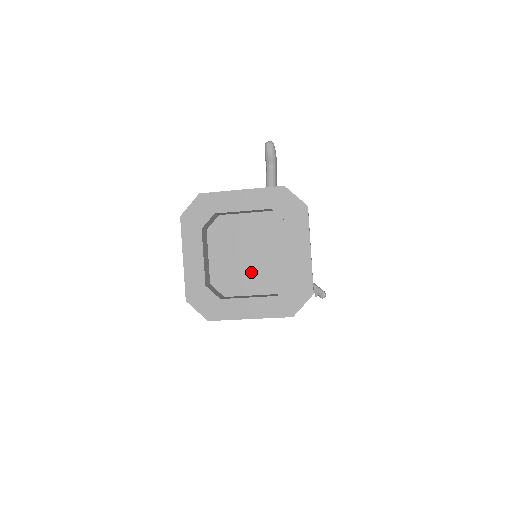
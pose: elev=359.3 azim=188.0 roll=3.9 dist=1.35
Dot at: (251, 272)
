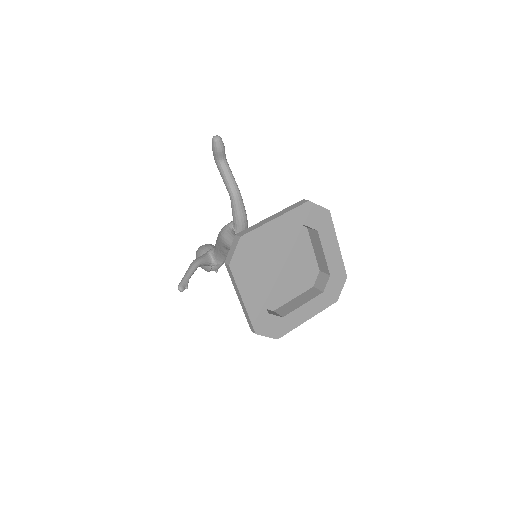
Dot at: (289, 280)
